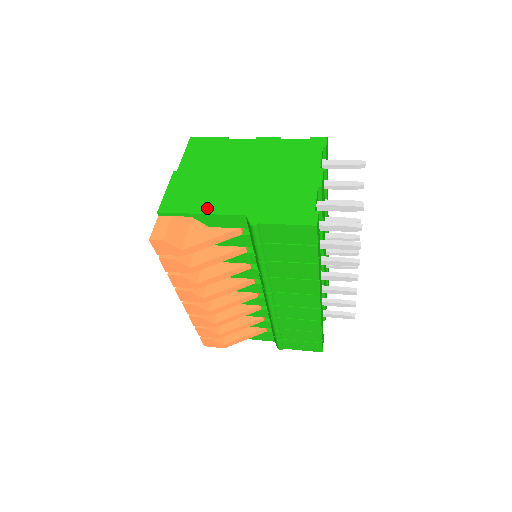
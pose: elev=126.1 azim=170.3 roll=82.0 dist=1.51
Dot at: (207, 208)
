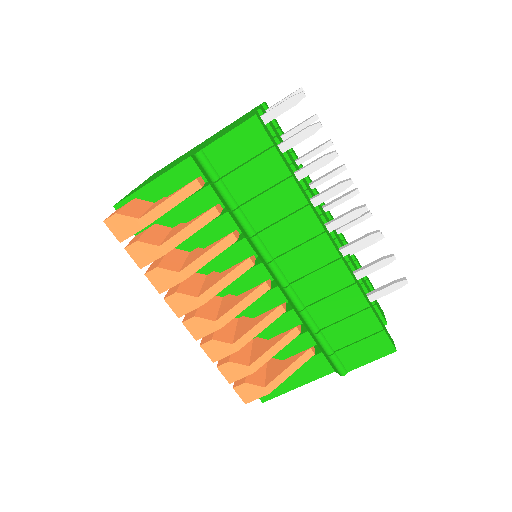
Dot at: occluded
